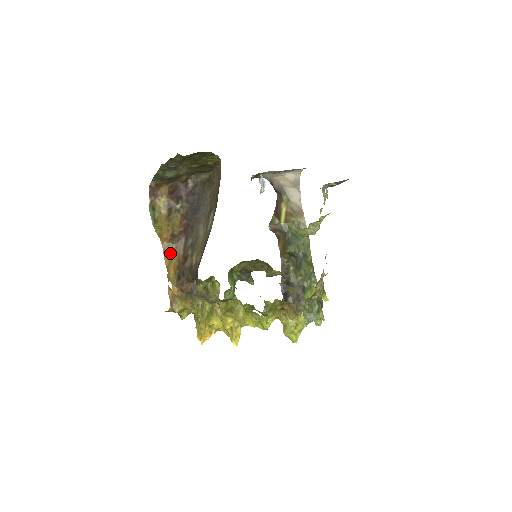
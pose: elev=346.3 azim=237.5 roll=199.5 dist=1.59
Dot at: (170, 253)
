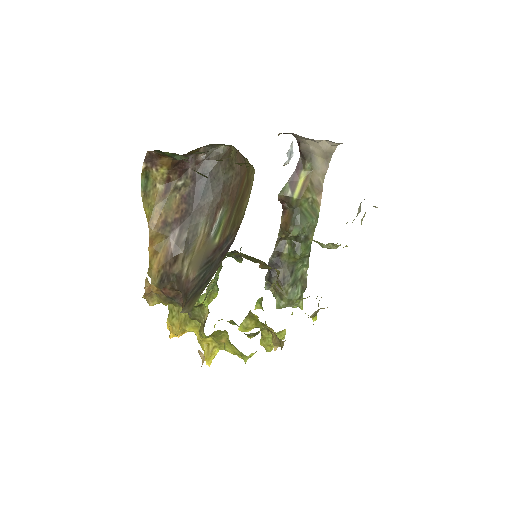
Dot at: (157, 244)
